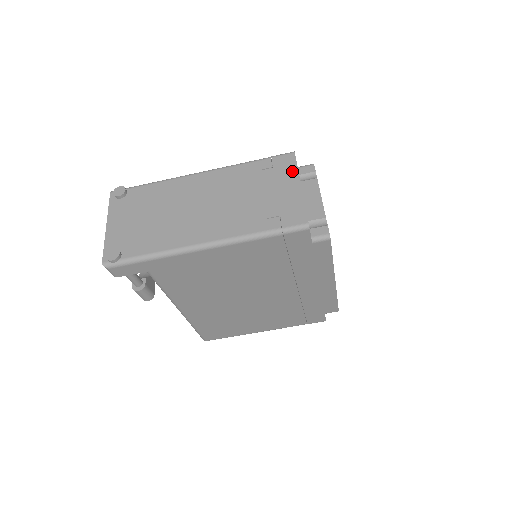
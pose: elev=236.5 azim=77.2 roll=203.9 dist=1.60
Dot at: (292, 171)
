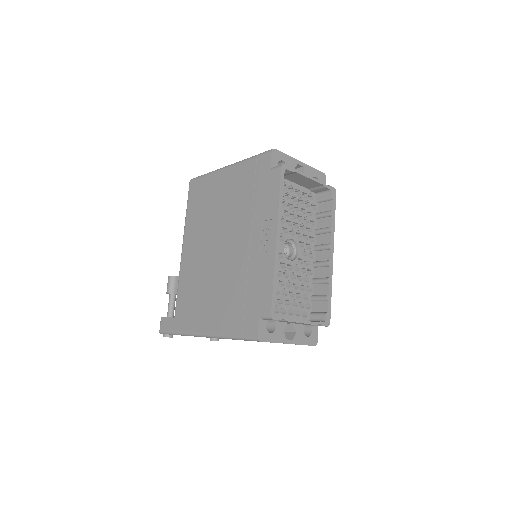
Dot at: occluded
